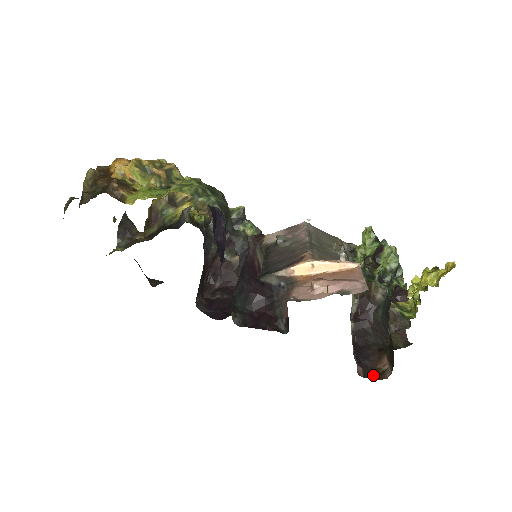
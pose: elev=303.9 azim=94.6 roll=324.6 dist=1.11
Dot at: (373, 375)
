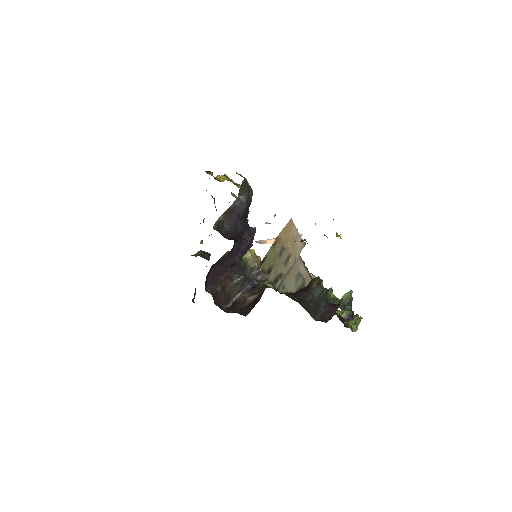
Dot at: occluded
